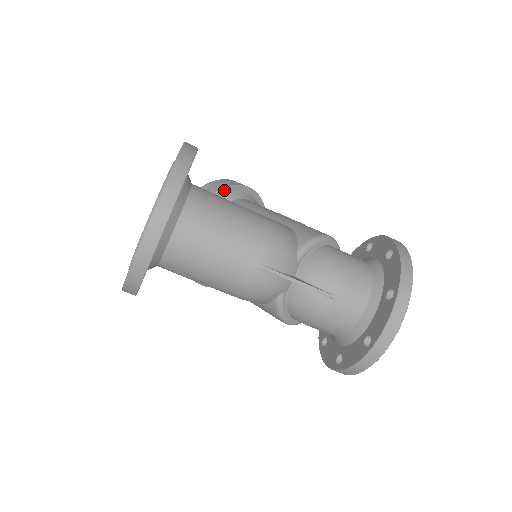
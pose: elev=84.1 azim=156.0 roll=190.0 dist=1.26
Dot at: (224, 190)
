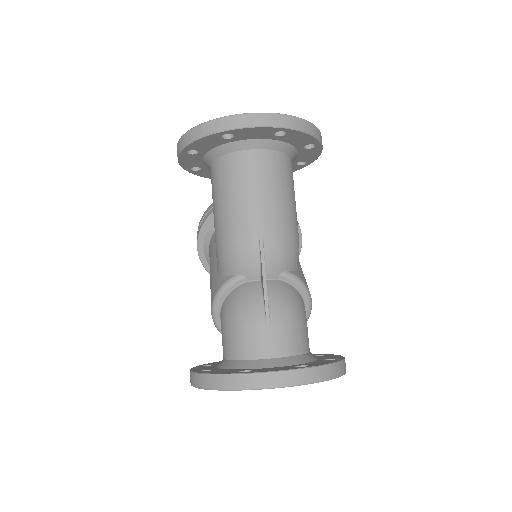
Dot at: occluded
